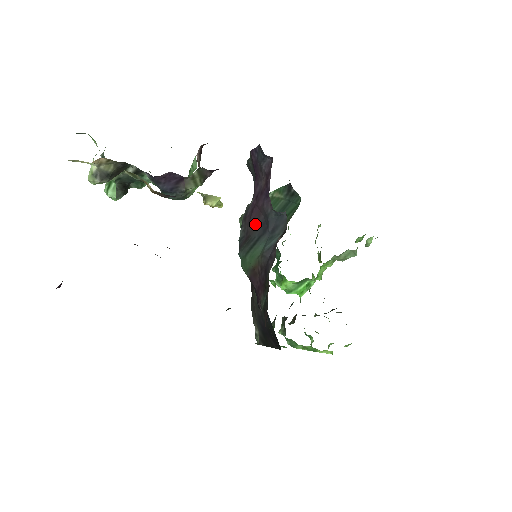
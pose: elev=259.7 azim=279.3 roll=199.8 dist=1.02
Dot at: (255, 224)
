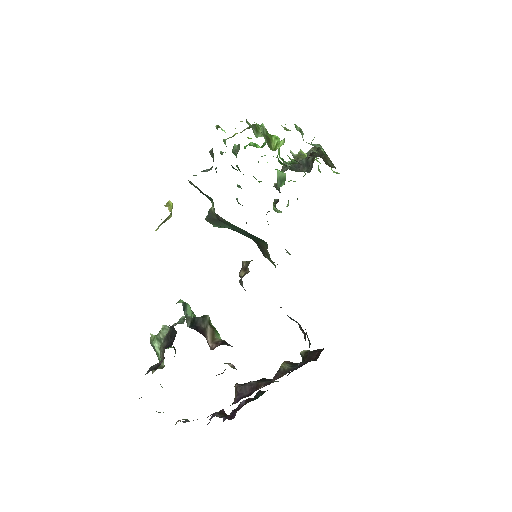
Dot at: occluded
